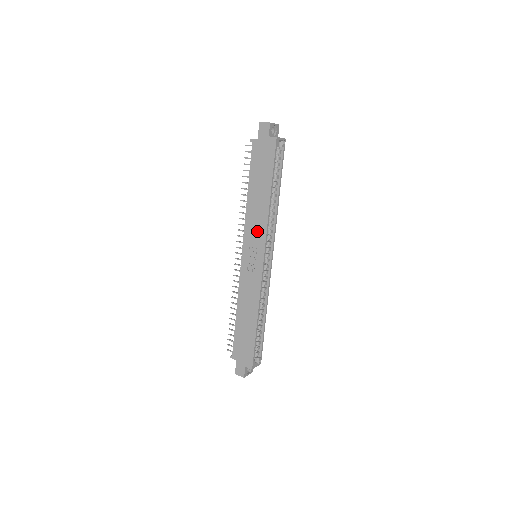
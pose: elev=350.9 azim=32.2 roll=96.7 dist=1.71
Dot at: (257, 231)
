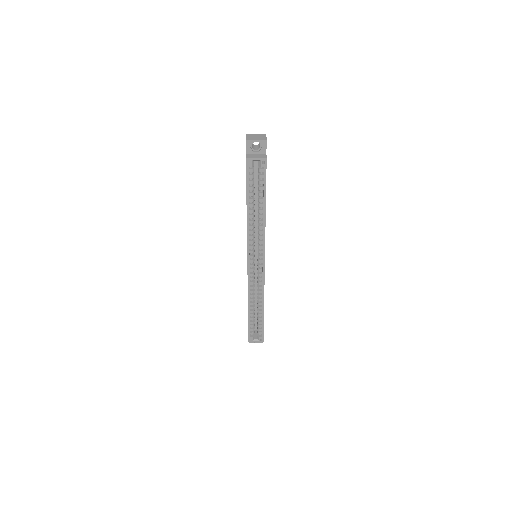
Dot at: occluded
